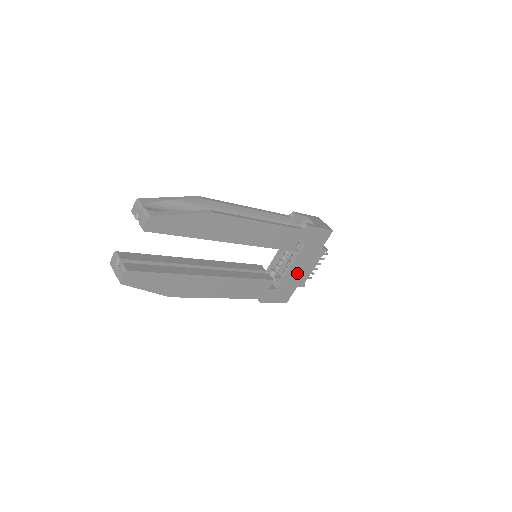
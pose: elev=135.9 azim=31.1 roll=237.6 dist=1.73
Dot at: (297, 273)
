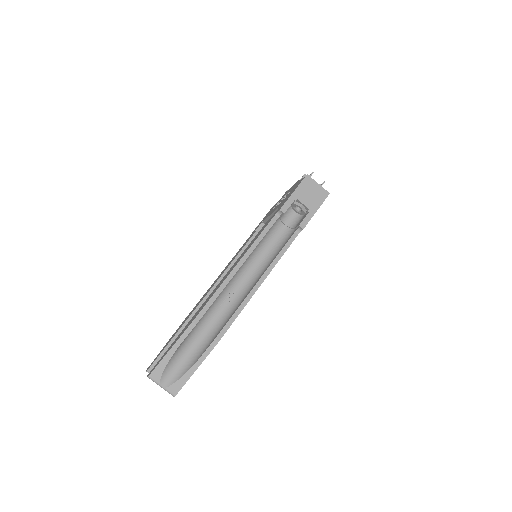
Dot at: occluded
